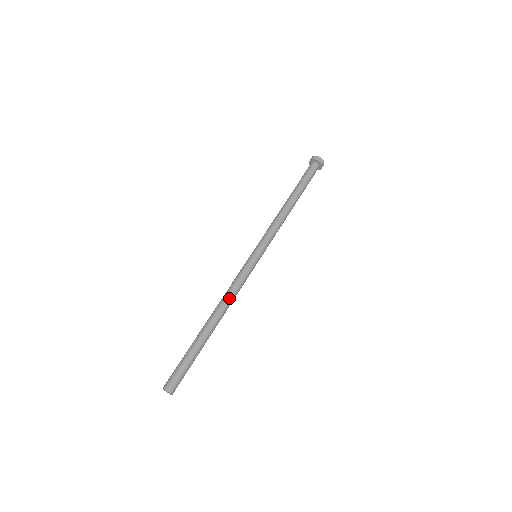
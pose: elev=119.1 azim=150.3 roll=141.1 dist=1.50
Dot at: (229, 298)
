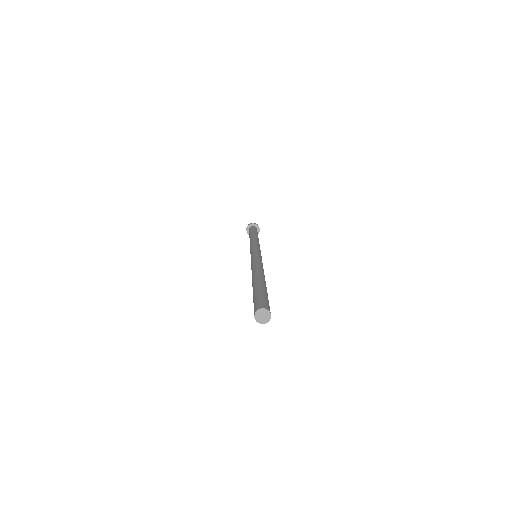
Dot at: (259, 266)
